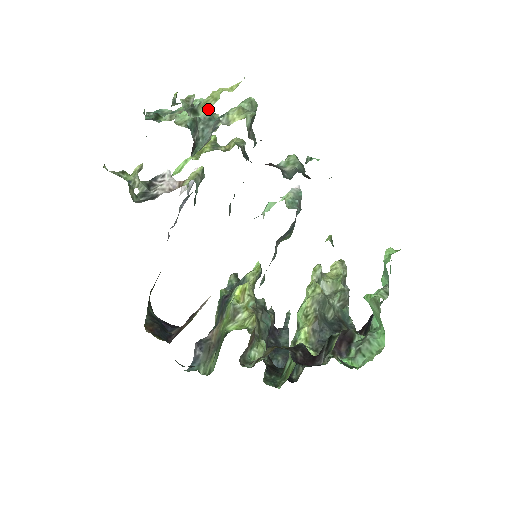
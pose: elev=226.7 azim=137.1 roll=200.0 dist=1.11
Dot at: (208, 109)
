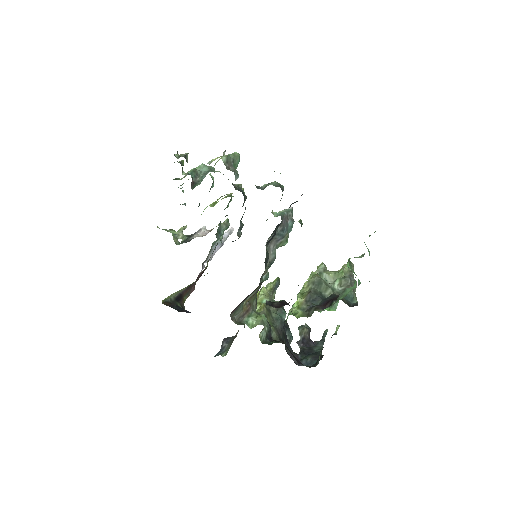
Dot at: occluded
